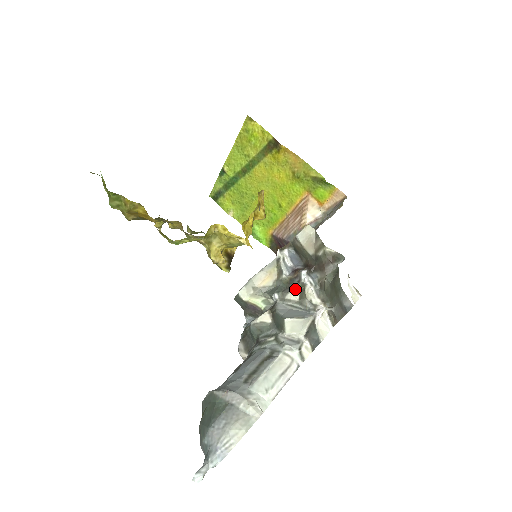
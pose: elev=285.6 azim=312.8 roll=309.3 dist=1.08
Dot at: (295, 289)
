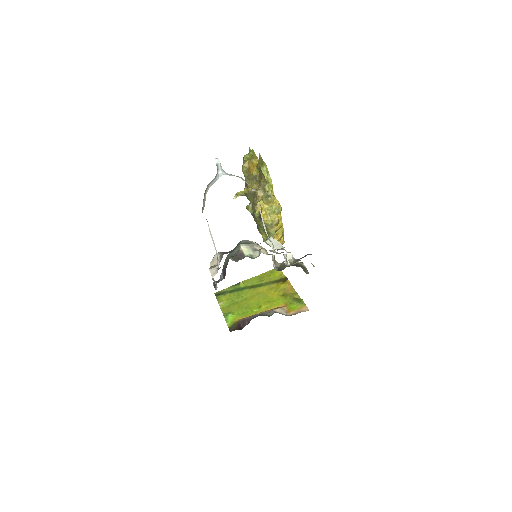
Dot at: occluded
